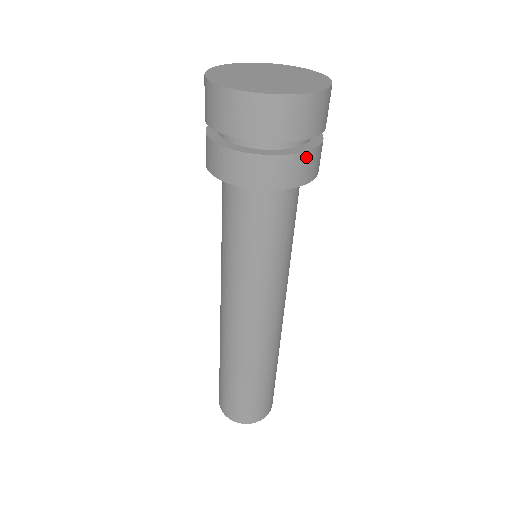
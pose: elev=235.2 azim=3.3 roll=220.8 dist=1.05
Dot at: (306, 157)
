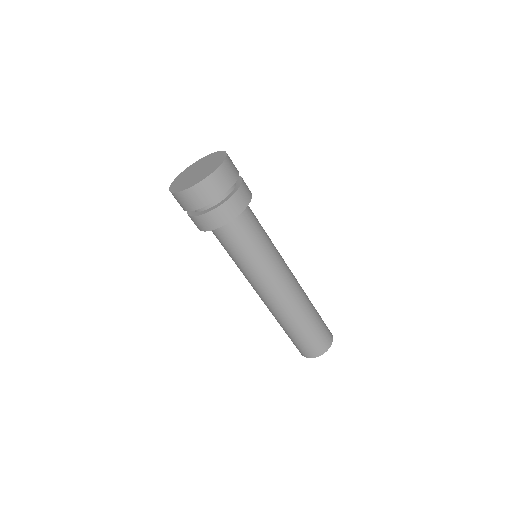
Dot at: (243, 186)
